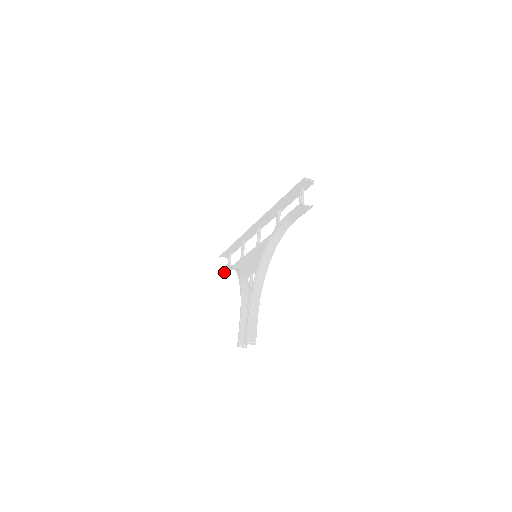
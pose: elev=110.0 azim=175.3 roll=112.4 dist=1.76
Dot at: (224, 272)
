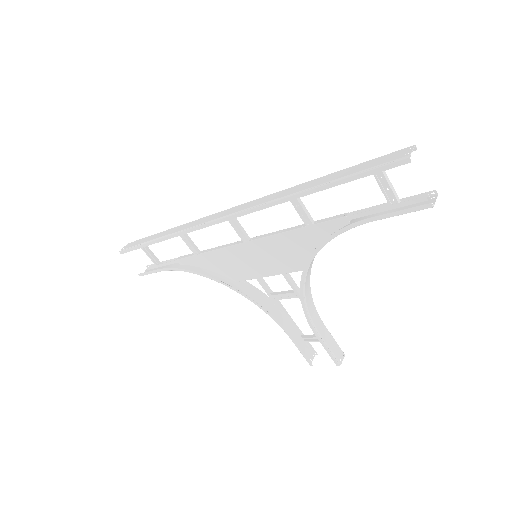
Dot at: occluded
